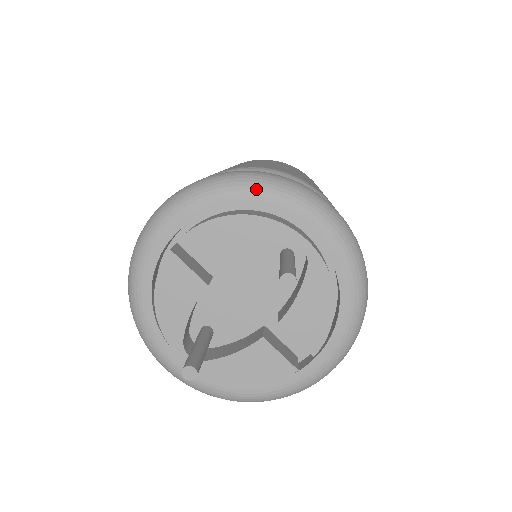
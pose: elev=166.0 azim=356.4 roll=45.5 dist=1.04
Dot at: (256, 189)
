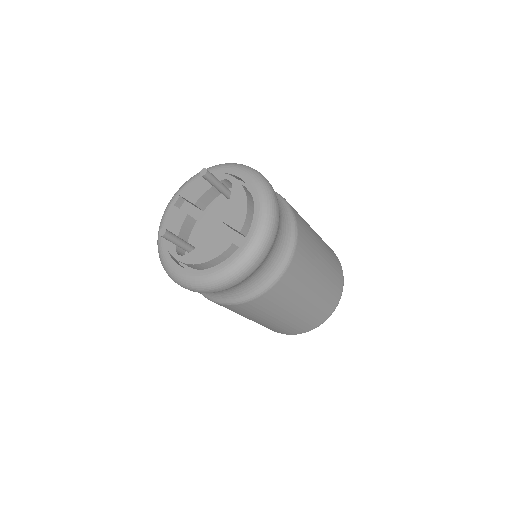
Dot at: (211, 168)
